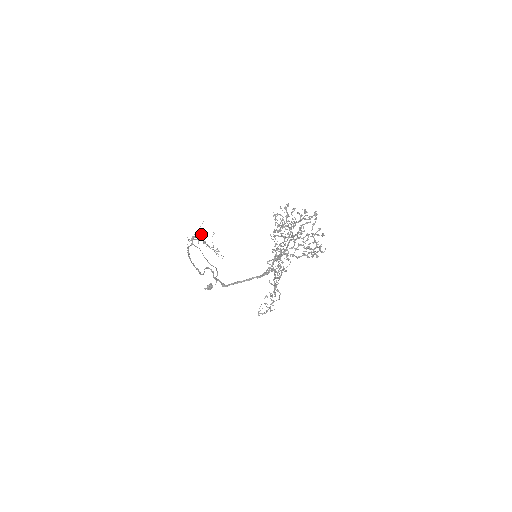
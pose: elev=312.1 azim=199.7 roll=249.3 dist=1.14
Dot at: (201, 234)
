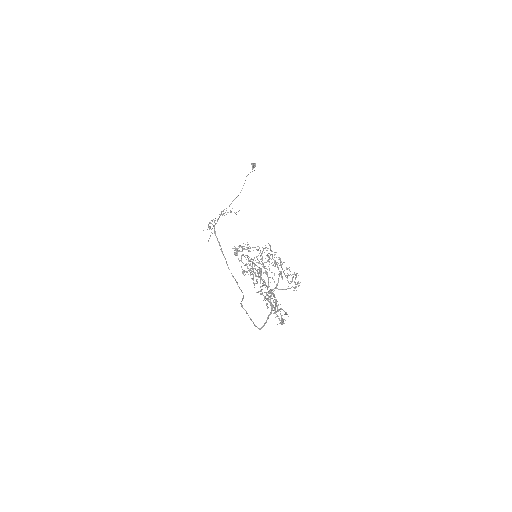
Dot at: occluded
